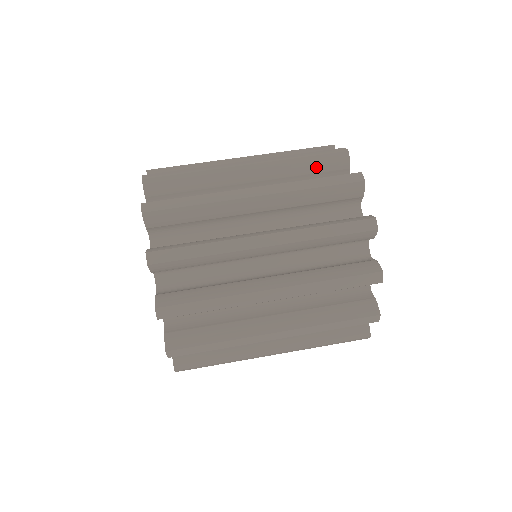
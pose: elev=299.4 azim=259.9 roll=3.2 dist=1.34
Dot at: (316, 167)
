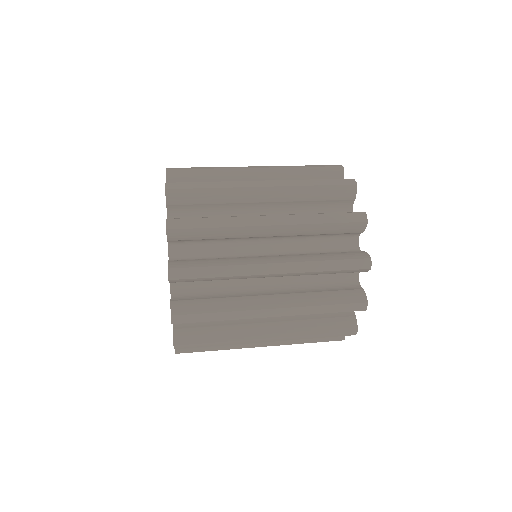
Dot at: occluded
